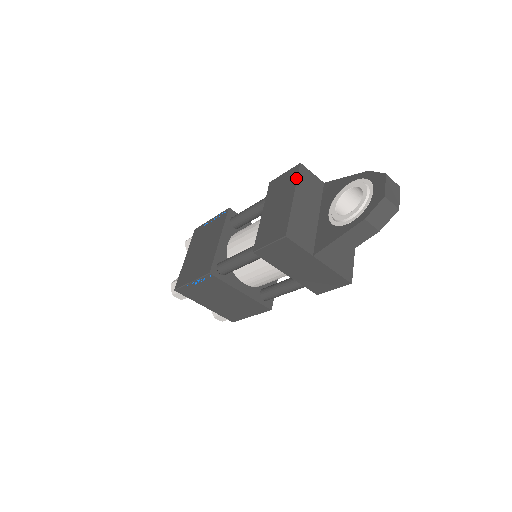
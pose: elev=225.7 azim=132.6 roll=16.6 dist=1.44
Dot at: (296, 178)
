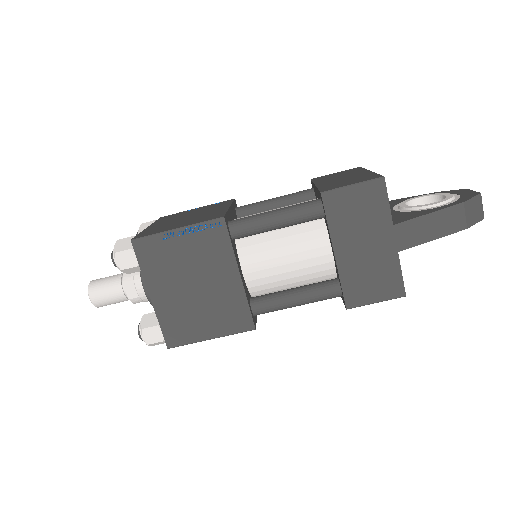
Dot at: (363, 168)
